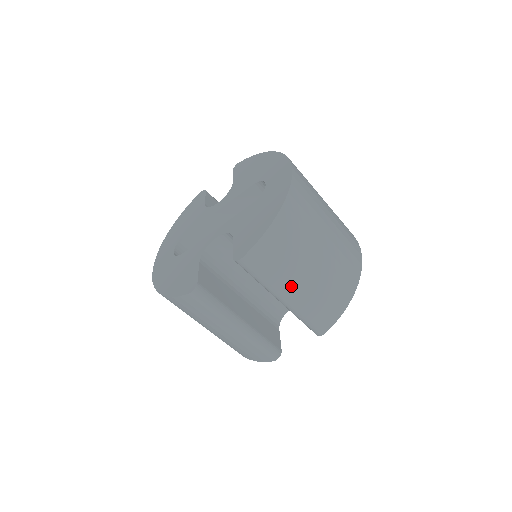
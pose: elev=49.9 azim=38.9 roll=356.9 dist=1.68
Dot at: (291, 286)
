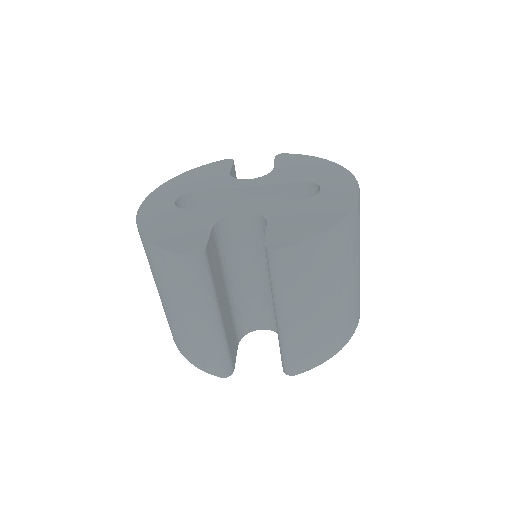
Dot at: (300, 308)
